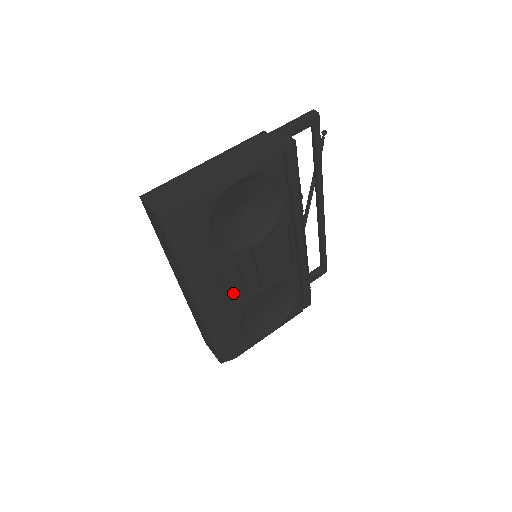
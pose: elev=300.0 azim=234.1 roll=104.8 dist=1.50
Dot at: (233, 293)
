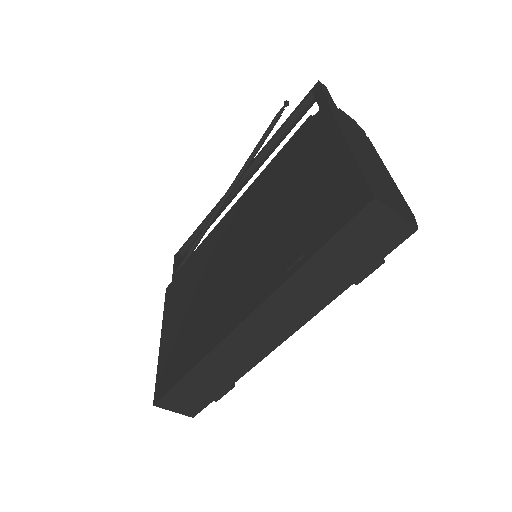
Dot at: occluded
